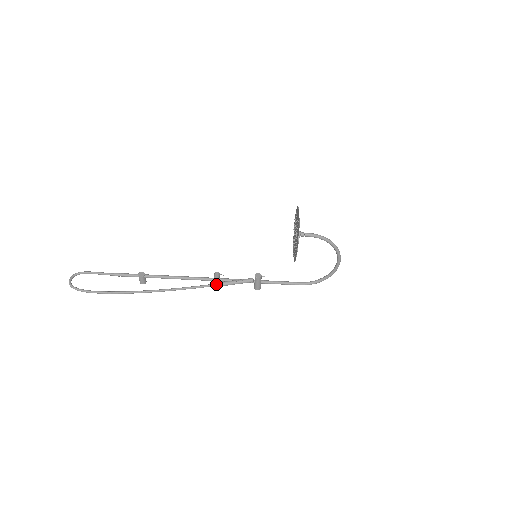
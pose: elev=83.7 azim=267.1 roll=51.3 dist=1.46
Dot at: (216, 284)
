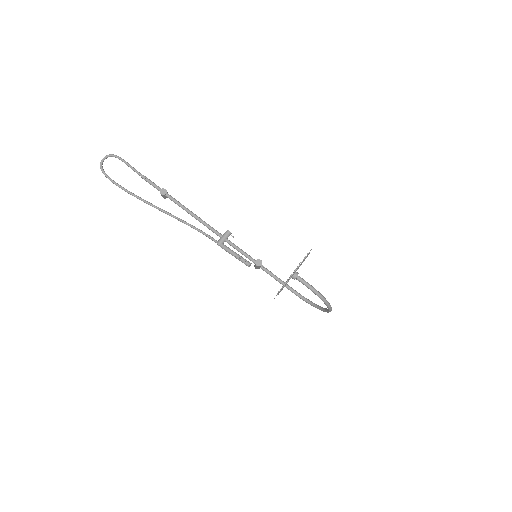
Dot at: (219, 245)
